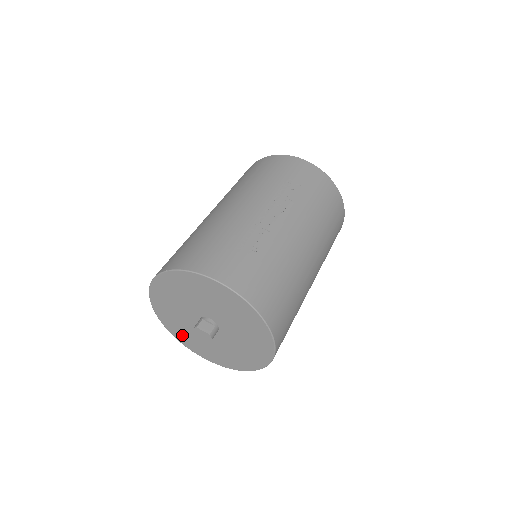
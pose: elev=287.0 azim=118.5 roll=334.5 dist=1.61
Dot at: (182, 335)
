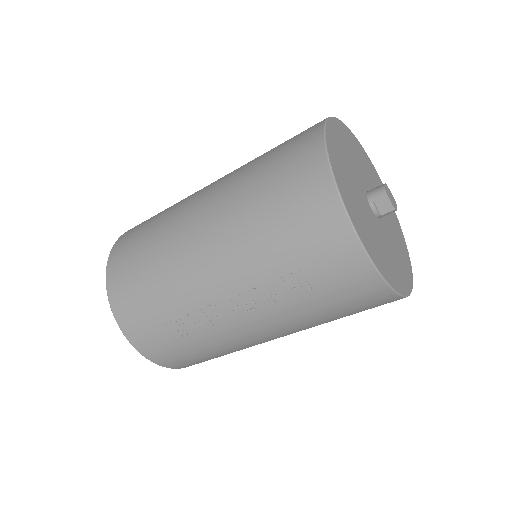
Dot at: occluded
